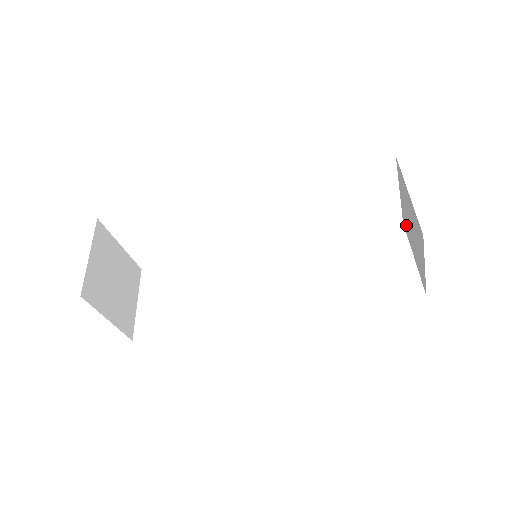
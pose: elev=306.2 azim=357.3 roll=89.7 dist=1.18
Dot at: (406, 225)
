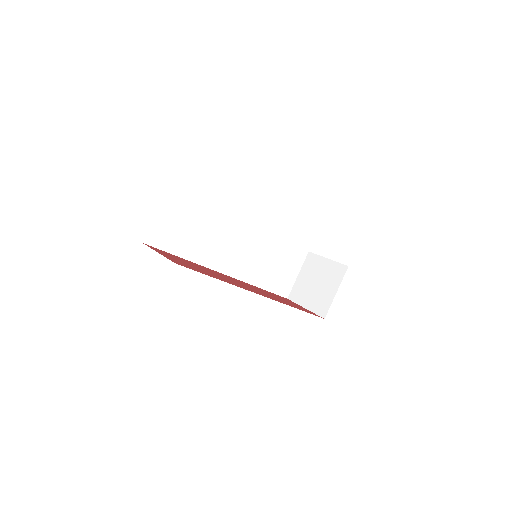
Dot at: (312, 264)
